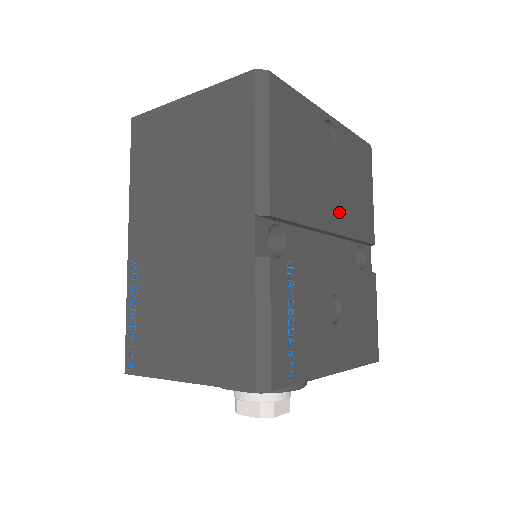
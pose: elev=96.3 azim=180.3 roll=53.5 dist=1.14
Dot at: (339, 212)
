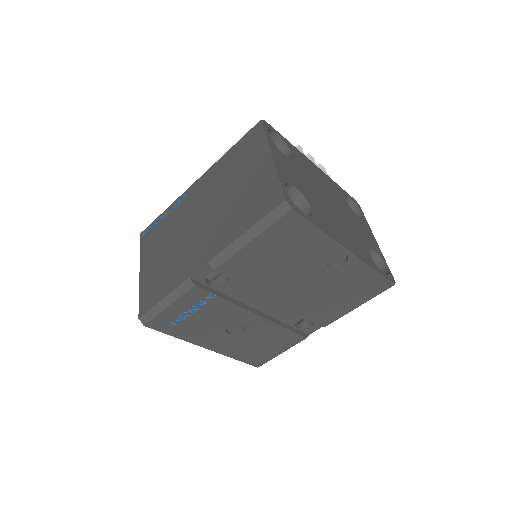
Dot at: (297, 297)
